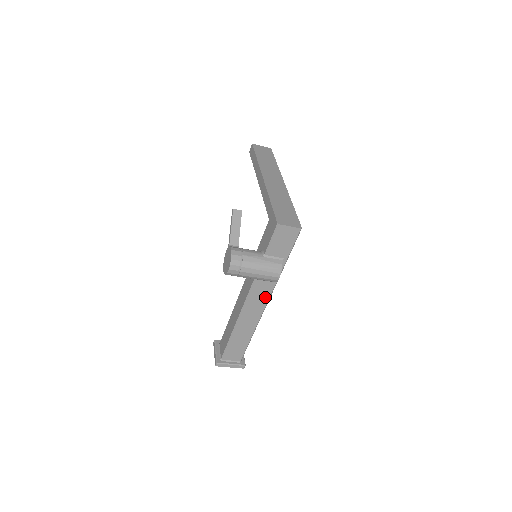
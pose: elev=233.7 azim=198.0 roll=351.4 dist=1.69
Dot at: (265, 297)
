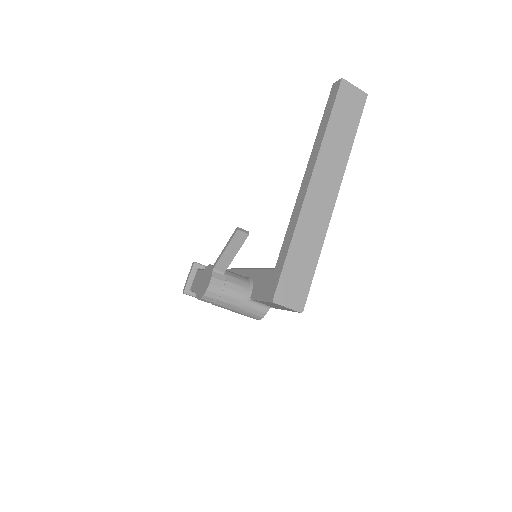
Dot at: occluded
